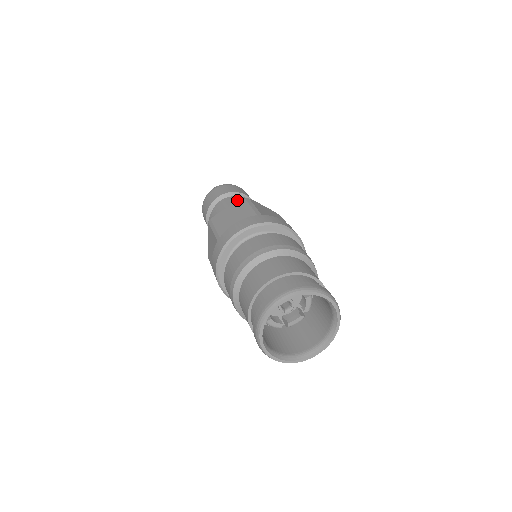
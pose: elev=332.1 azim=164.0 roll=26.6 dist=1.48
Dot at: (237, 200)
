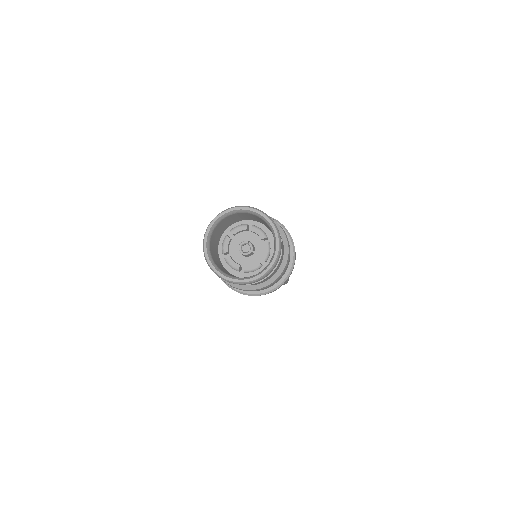
Dot at: occluded
